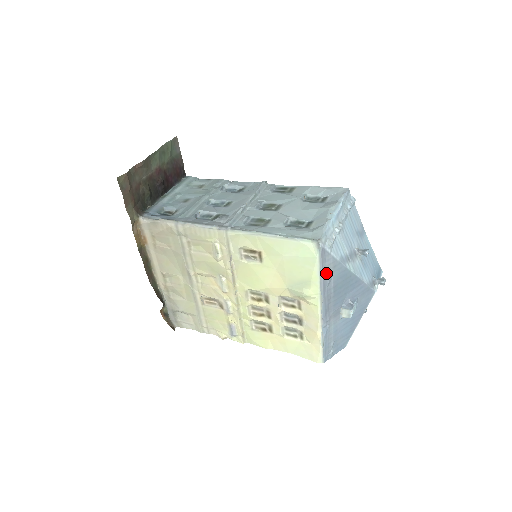
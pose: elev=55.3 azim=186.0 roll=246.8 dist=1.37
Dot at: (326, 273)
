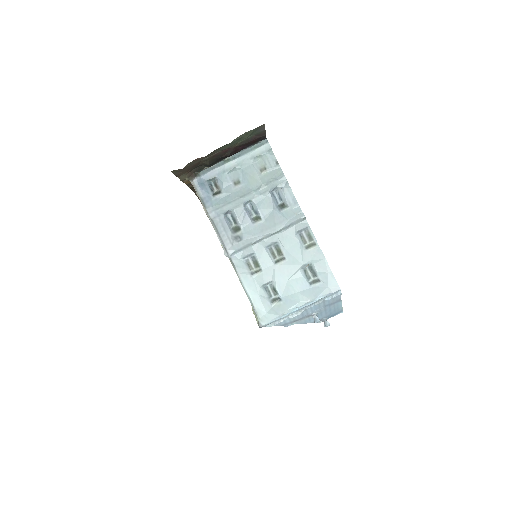
Dot at: occluded
